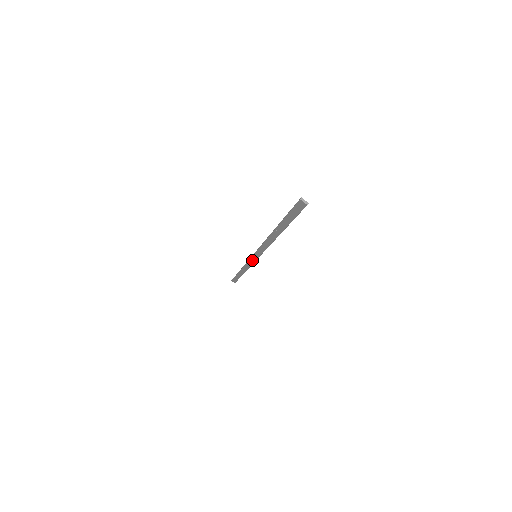
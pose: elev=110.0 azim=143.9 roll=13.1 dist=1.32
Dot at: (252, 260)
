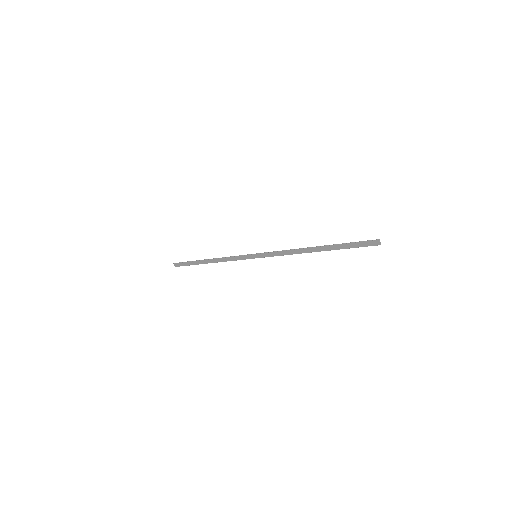
Dot at: (245, 257)
